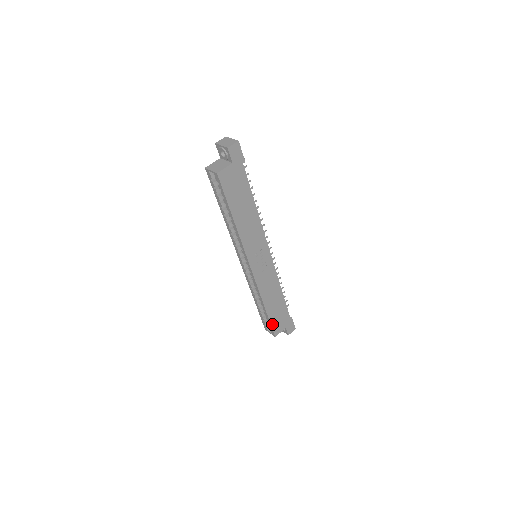
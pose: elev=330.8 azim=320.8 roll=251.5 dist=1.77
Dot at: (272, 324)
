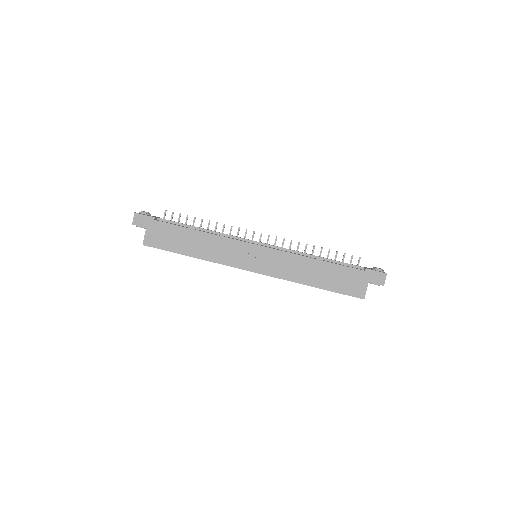
Dot at: (343, 292)
